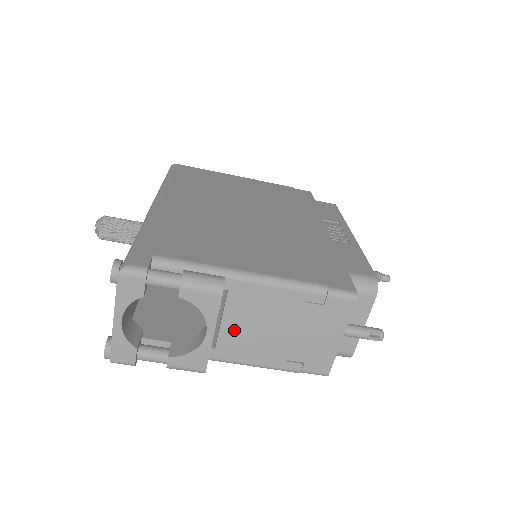
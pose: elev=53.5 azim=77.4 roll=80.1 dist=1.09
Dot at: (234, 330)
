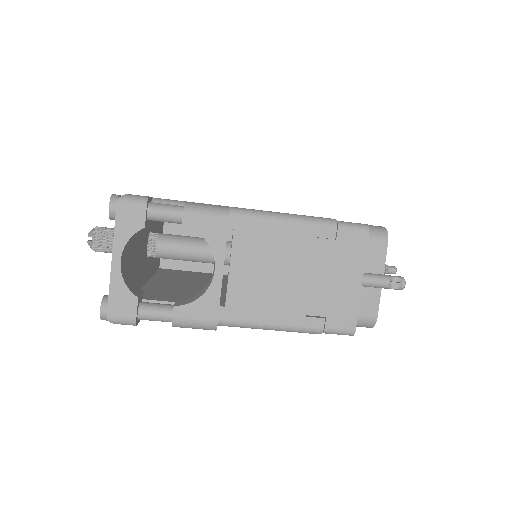
Dot at: (244, 279)
